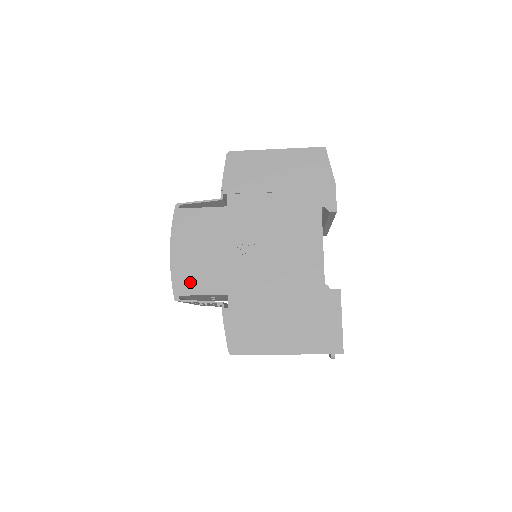
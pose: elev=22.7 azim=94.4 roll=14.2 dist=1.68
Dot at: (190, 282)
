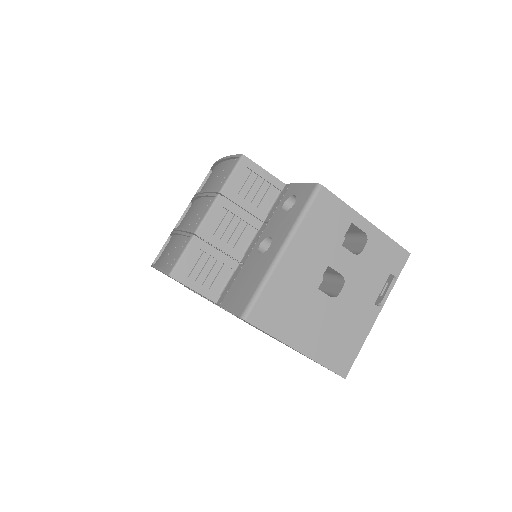
Dot at: occluded
